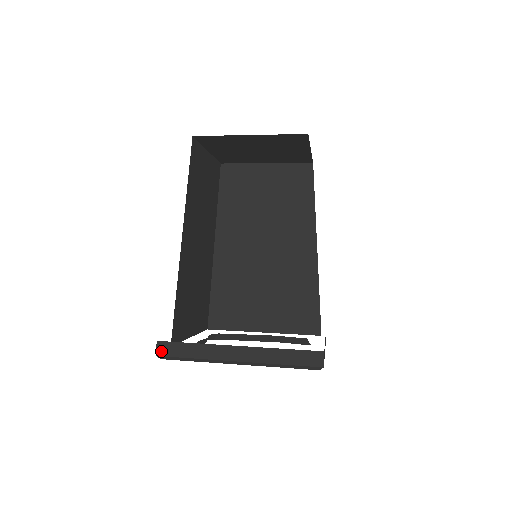
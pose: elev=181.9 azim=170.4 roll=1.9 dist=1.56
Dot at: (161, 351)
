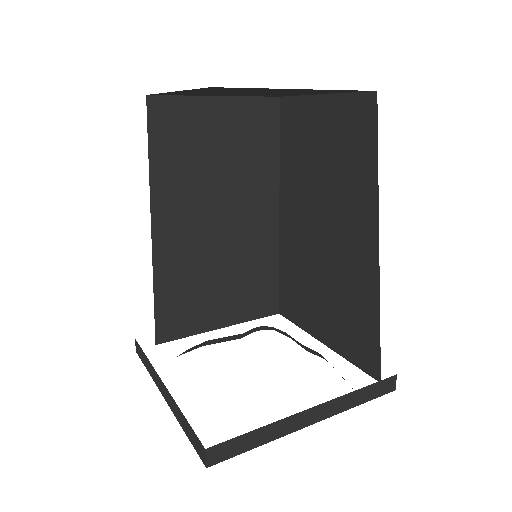
Dot at: (137, 349)
